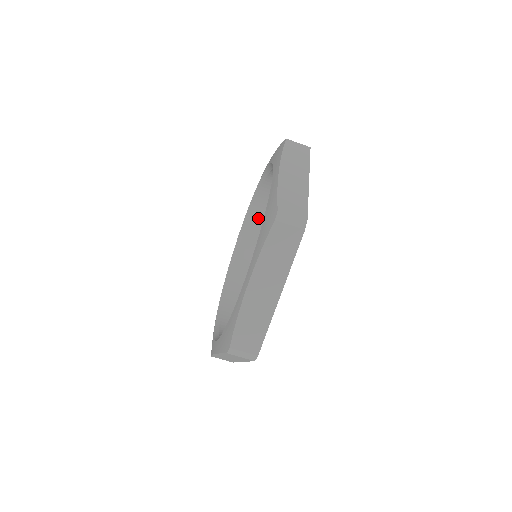
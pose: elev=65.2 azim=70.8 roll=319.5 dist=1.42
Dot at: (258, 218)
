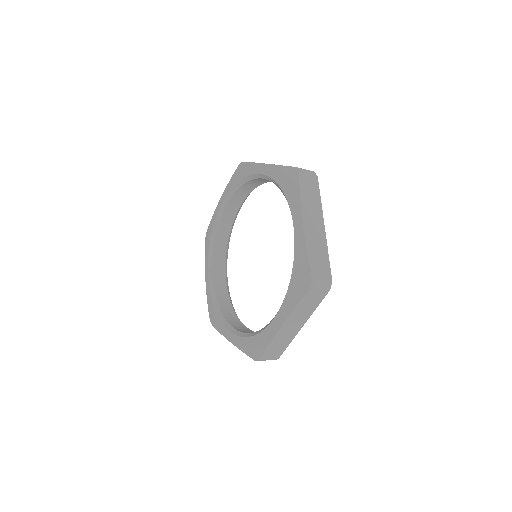
Dot at: occluded
